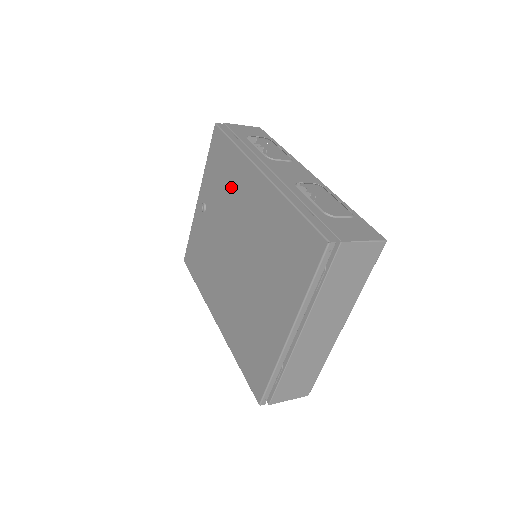
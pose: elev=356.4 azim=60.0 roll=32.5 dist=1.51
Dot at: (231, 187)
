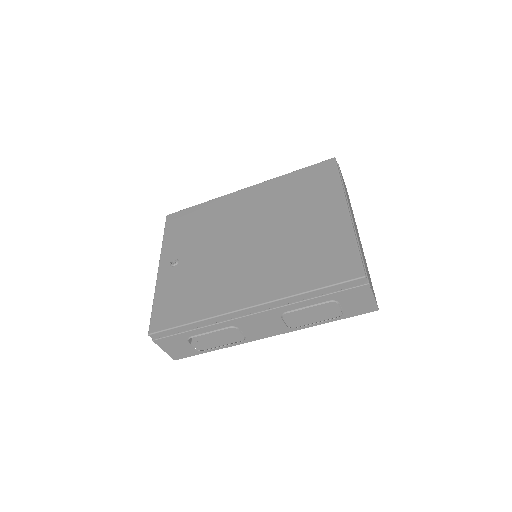
Dot at: (214, 219)
